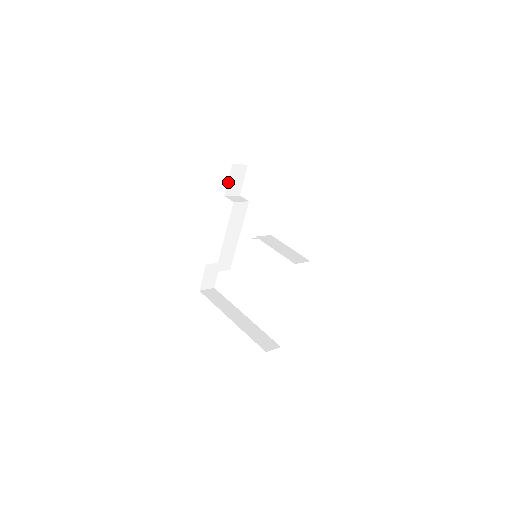
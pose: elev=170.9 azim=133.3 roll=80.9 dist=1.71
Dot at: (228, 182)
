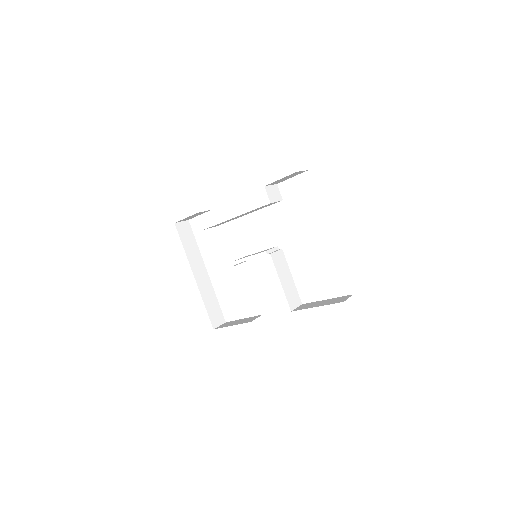
Dot at: occluded
